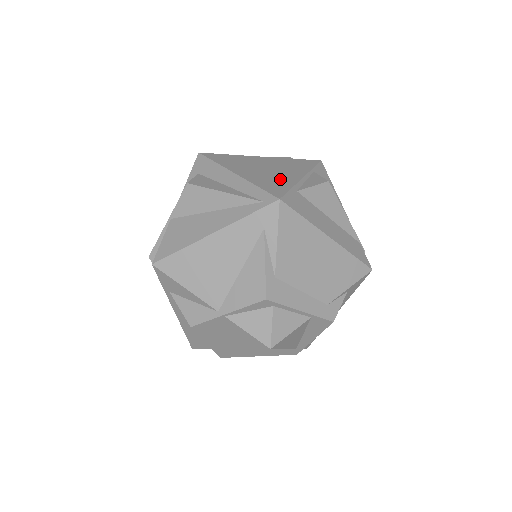
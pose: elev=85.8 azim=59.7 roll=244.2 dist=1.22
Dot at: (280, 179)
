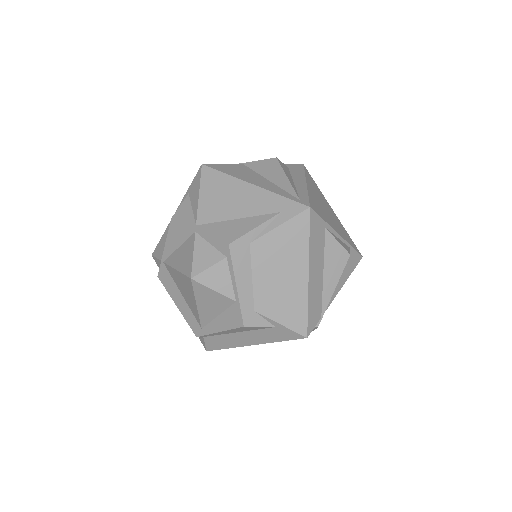
Dot at: (325, 215)
